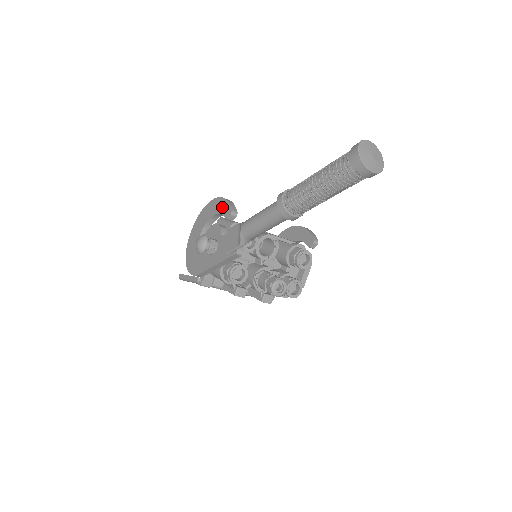
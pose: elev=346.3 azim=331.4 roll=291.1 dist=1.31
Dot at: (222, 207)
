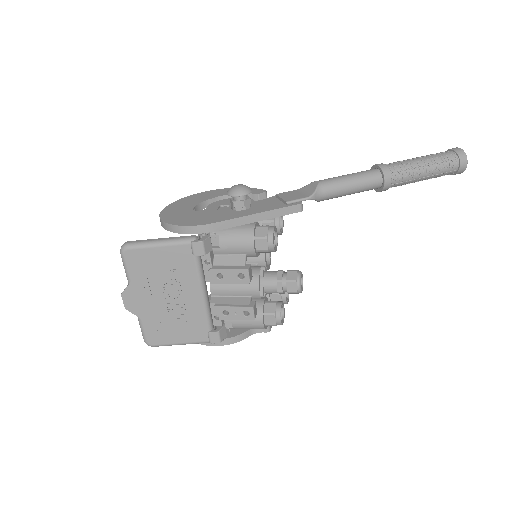
Dot at: occluded
